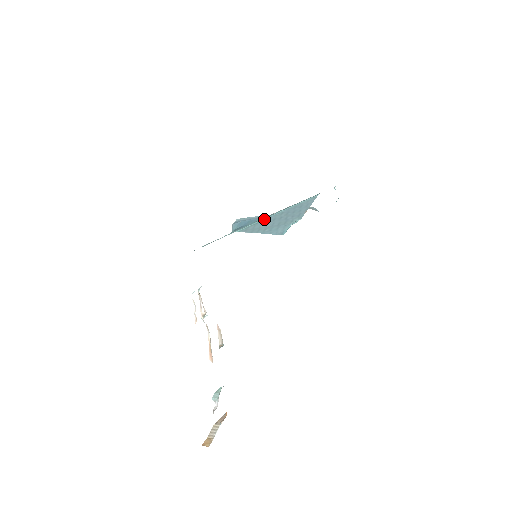
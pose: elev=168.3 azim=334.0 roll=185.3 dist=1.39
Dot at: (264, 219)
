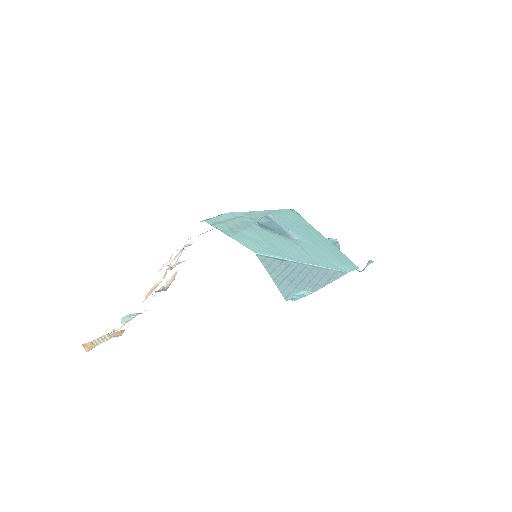
Dot at: (287, 260)
